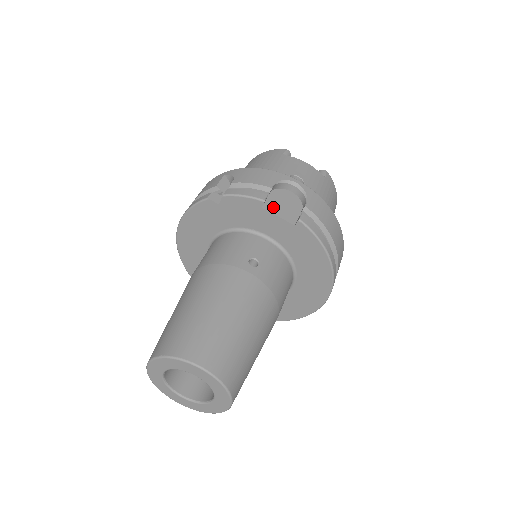
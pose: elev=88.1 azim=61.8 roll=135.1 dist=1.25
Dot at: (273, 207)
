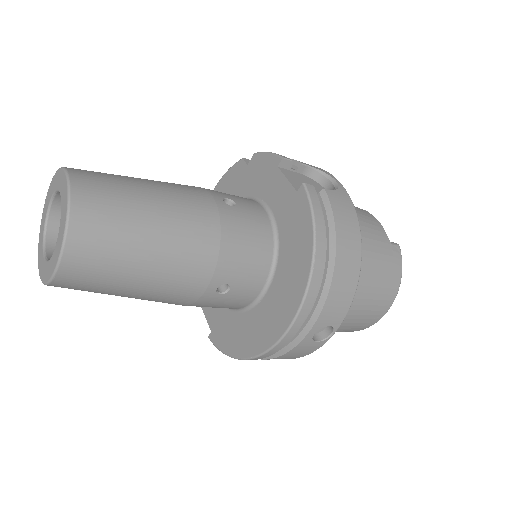
Dot at: (291, 175)
